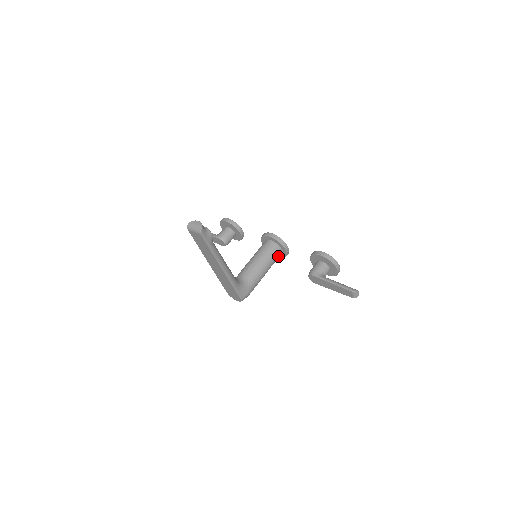
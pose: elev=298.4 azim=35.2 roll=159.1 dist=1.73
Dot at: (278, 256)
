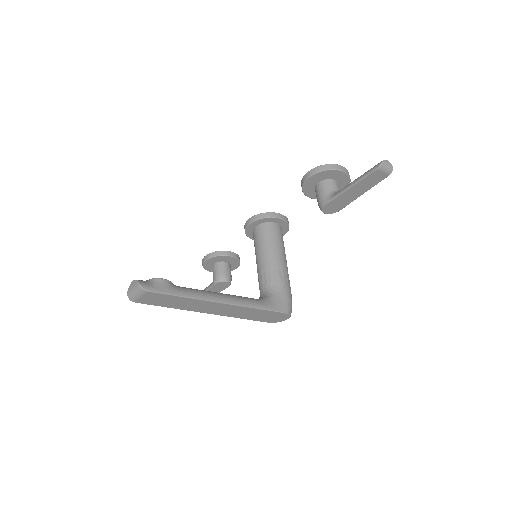
Dot at: (279, 233)
